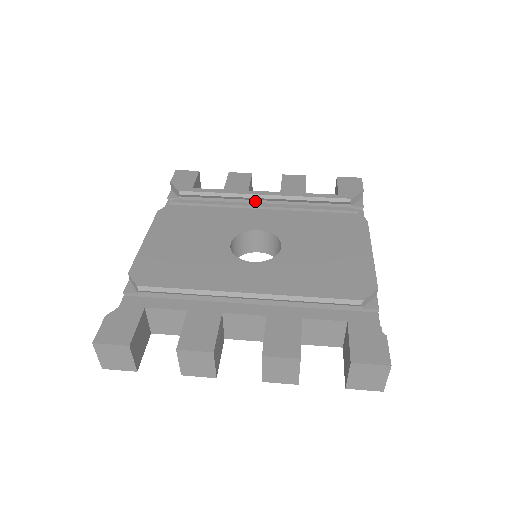
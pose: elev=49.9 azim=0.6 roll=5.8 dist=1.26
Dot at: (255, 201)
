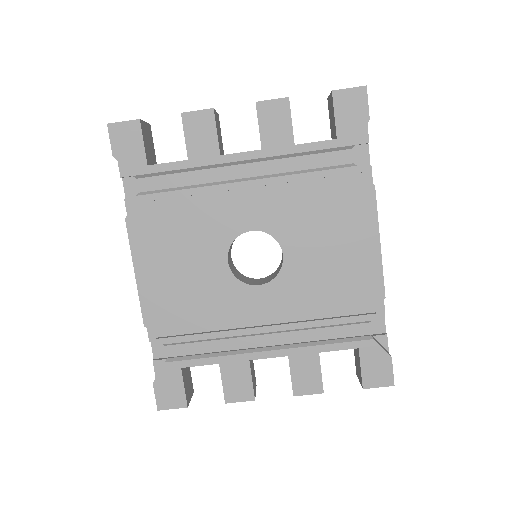
Dot at: occluded
